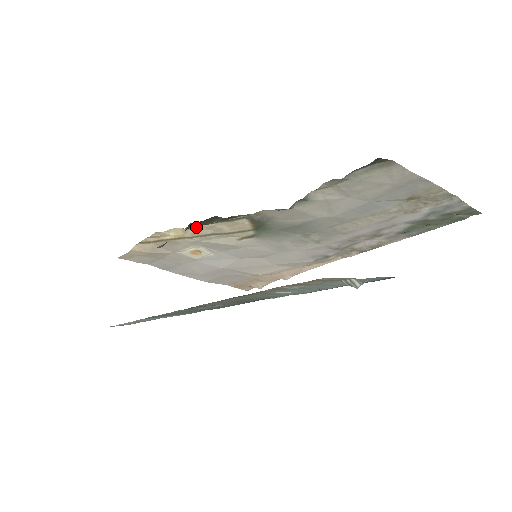
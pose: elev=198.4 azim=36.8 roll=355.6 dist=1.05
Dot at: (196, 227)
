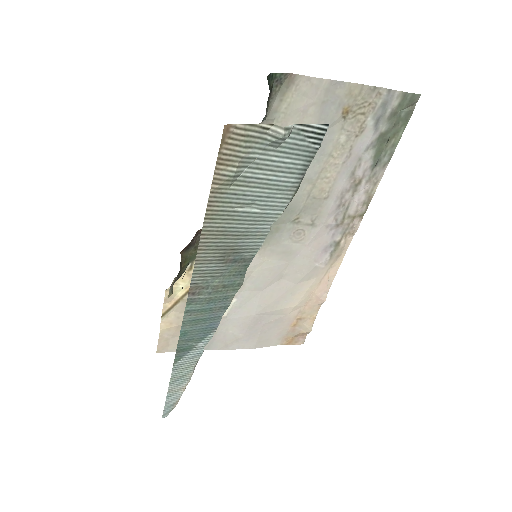
Dot at: occluded
